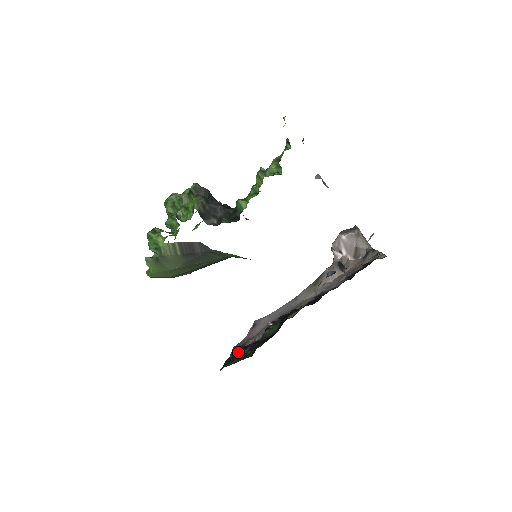
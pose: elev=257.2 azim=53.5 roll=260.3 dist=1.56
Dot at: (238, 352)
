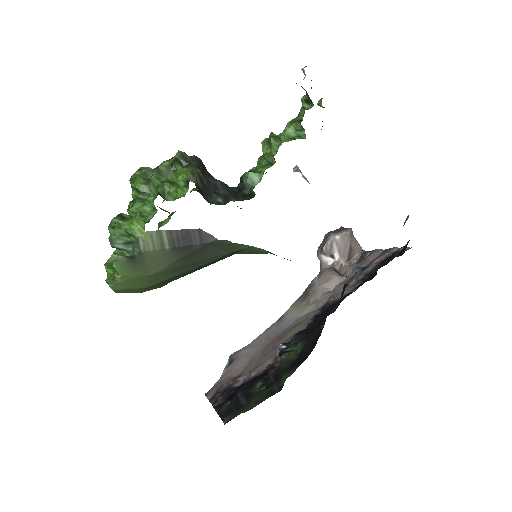
Dot at: (239, 394)
